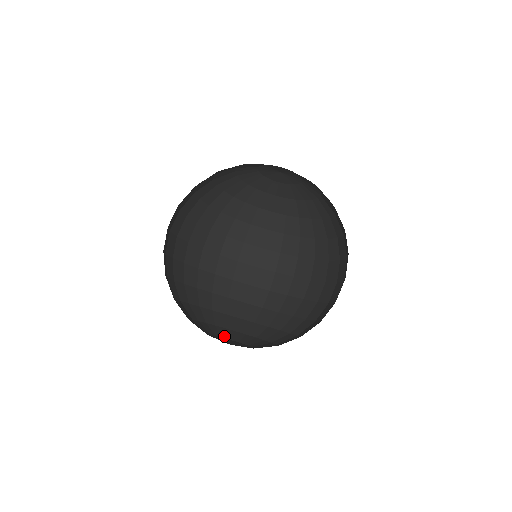
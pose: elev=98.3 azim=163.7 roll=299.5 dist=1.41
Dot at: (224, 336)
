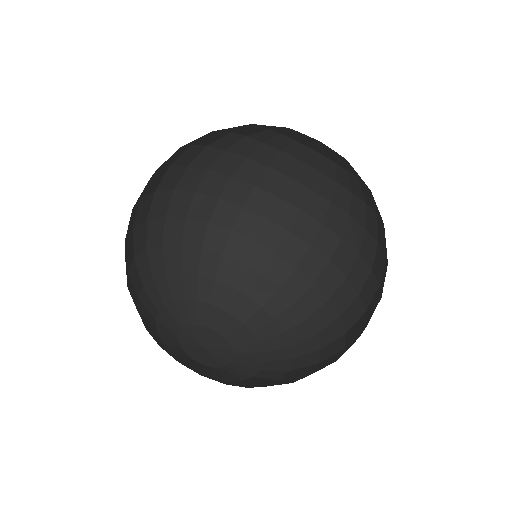
Dot at: (189, 321)
